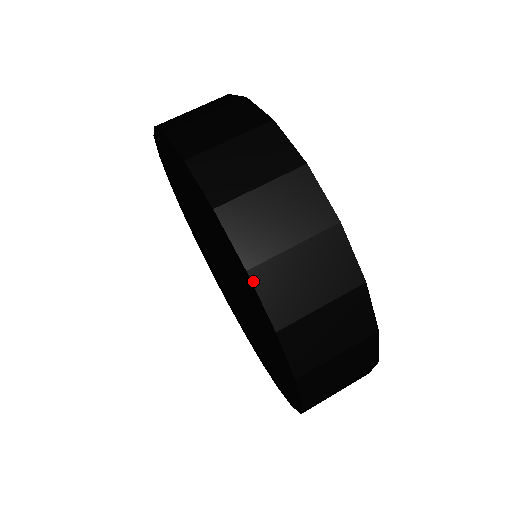
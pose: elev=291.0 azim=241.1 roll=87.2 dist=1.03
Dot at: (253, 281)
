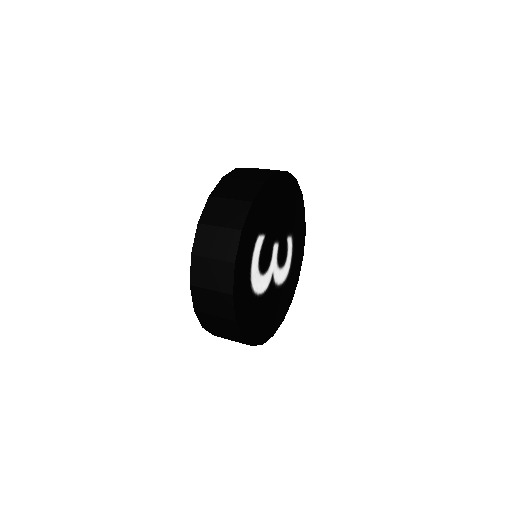
Dot at: (235, 169)
